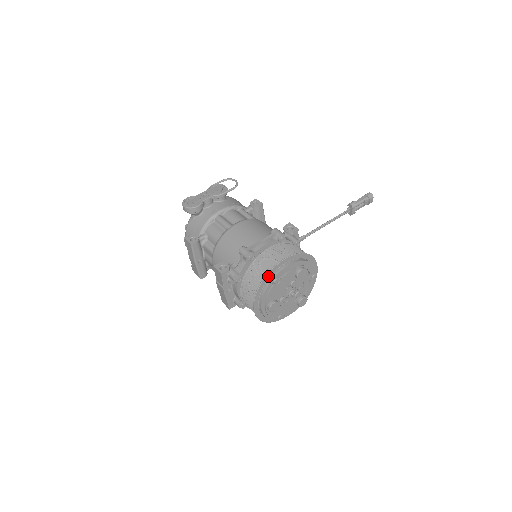
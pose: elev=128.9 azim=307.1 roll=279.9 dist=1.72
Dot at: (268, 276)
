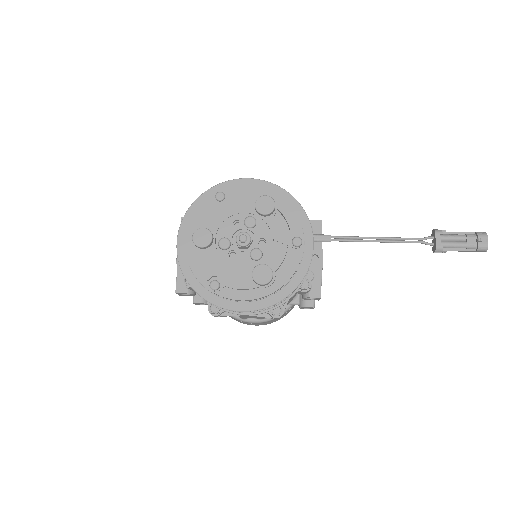
Dot at: (214, 191)
